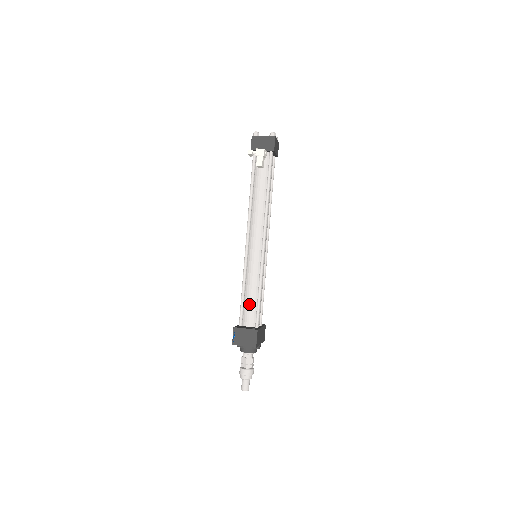
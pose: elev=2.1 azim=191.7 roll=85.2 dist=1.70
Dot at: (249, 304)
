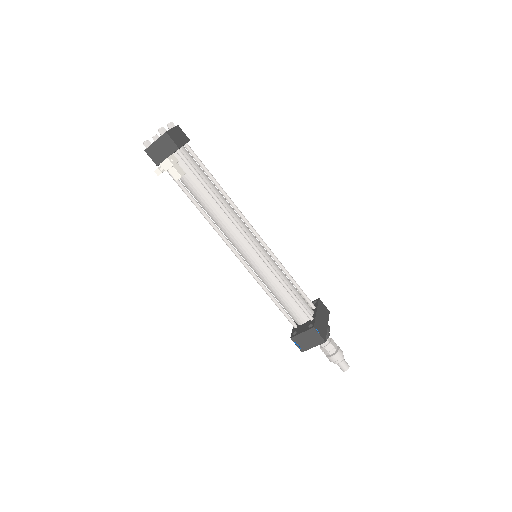
Dot at: (287, 305)
